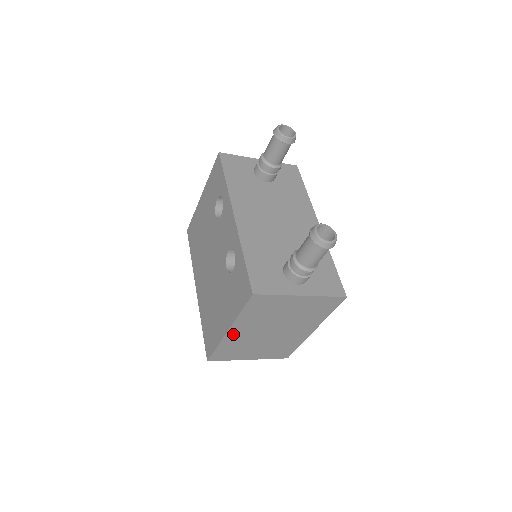
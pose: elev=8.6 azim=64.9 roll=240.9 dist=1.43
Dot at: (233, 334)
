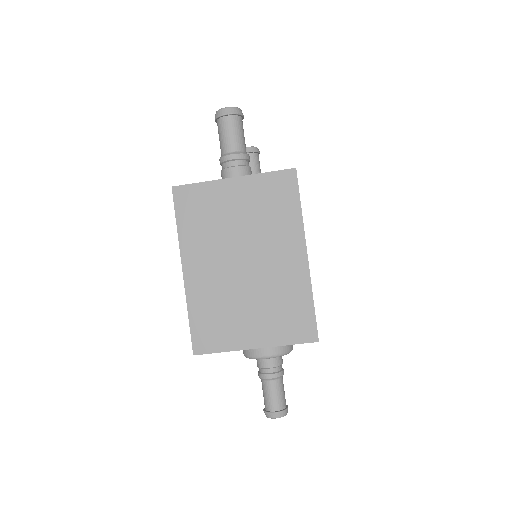
Dot at: (193, 277)
